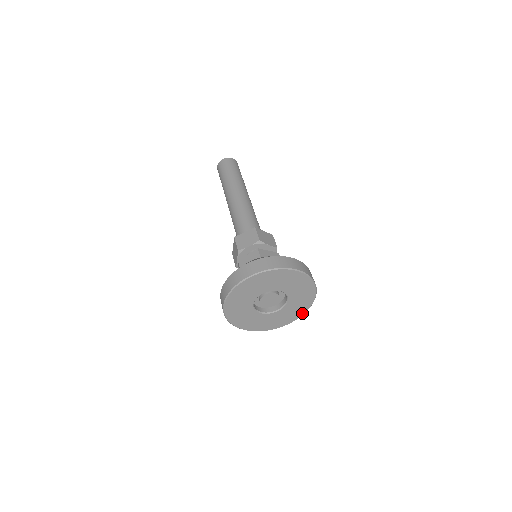
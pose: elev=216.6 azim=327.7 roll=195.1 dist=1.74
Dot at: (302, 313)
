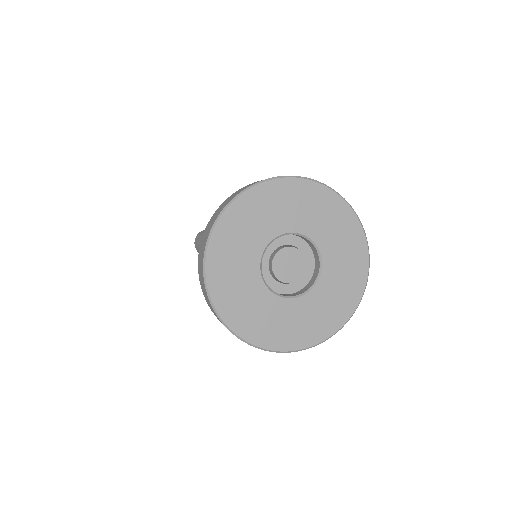
Dot at: (364, 272)
